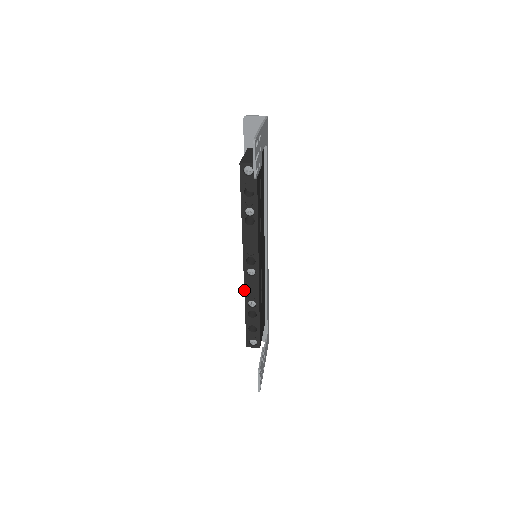
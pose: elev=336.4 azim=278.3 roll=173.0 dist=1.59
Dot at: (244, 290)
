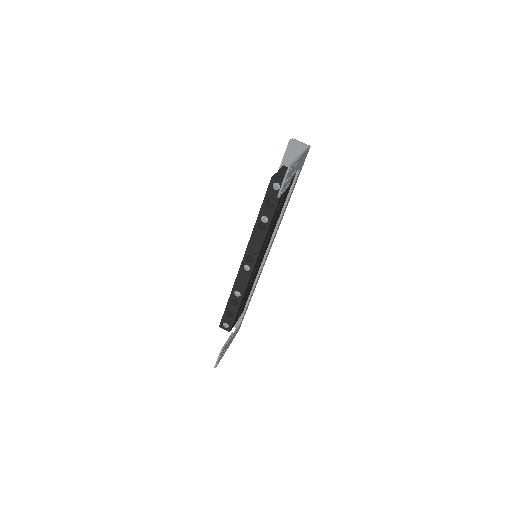
Dot at: (235, 280)
